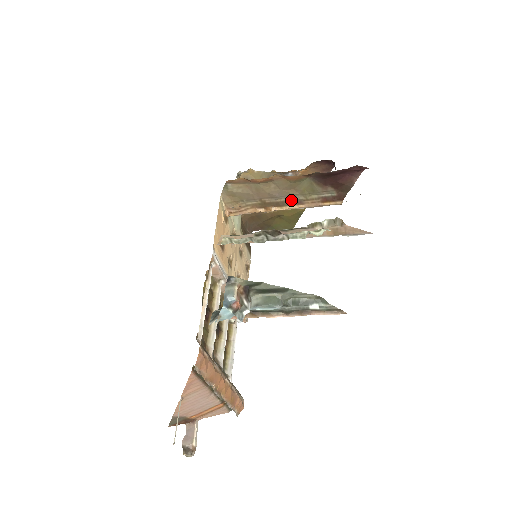
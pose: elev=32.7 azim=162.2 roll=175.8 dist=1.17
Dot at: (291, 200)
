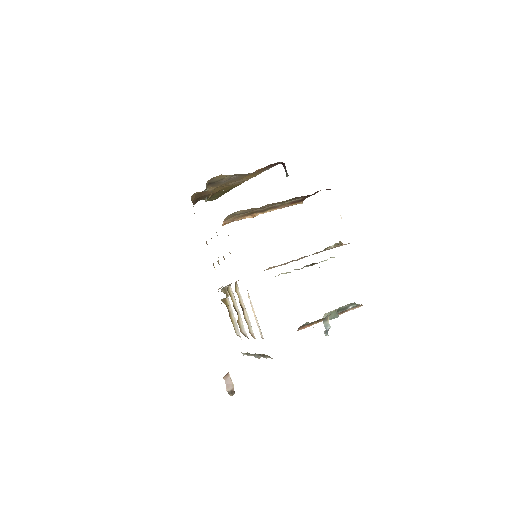
Dot at: (271, 207)
